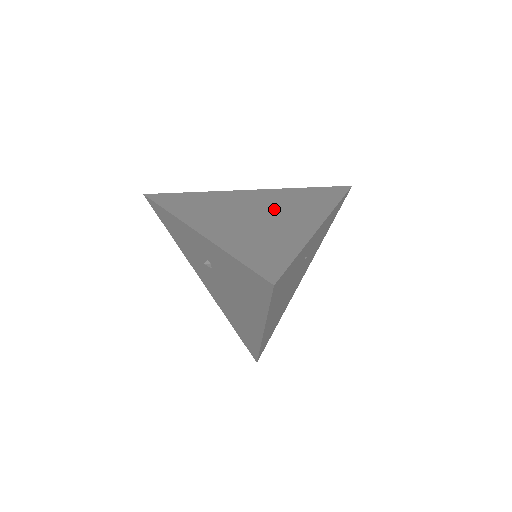
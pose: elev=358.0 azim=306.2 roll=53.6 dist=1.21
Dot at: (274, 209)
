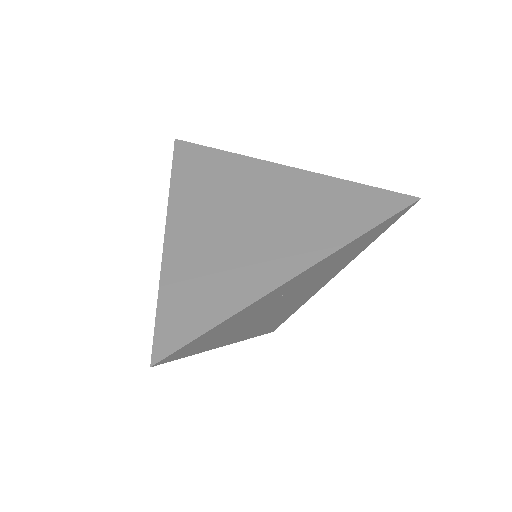
Dot at: (273, 219)
